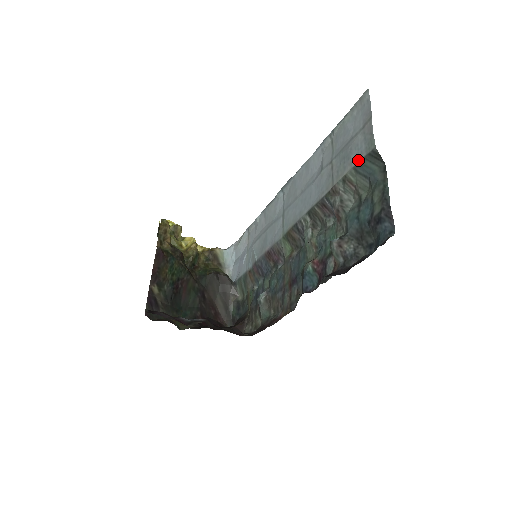
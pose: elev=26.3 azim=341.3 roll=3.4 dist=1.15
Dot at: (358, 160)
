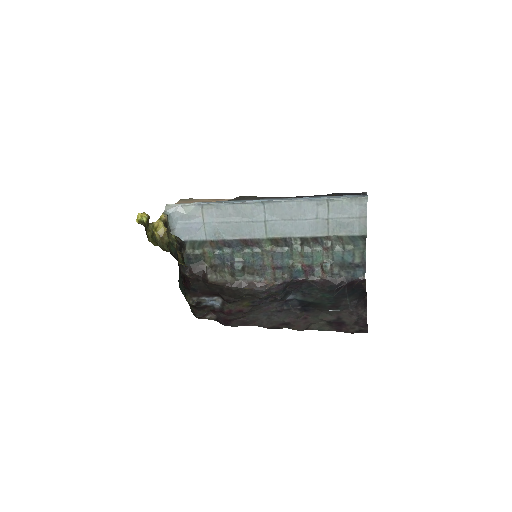
Dot at: (353, 234)
